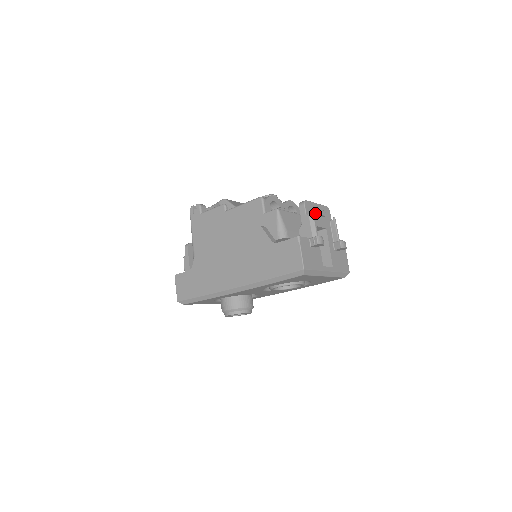
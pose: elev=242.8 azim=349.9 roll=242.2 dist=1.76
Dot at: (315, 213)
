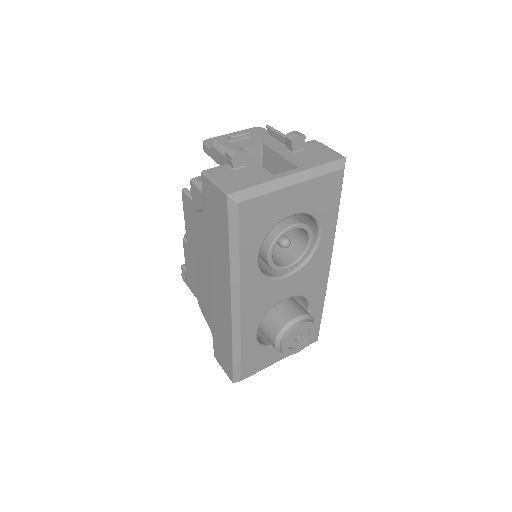
Dot at: (229, 141)
